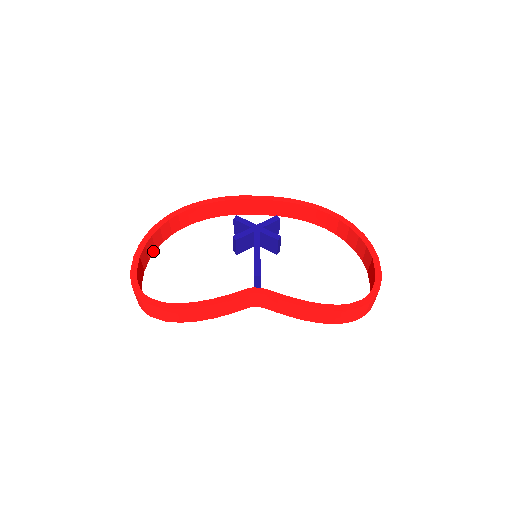
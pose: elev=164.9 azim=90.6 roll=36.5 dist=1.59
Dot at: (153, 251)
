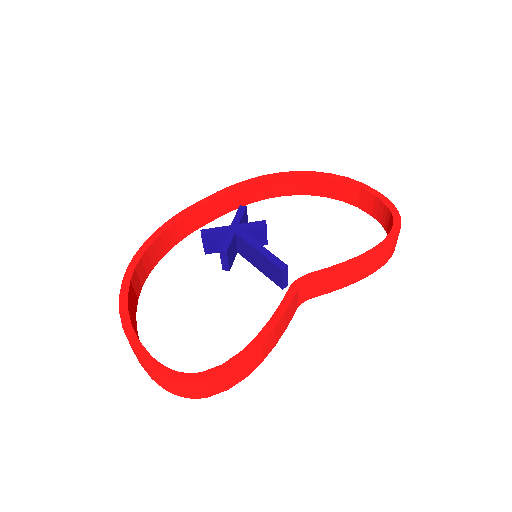
Dot at: (136, 329)
